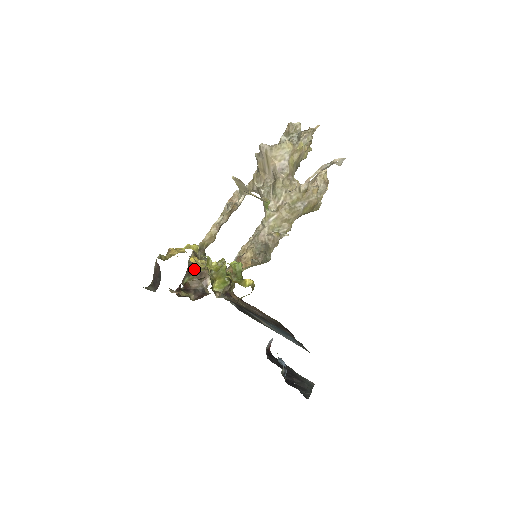
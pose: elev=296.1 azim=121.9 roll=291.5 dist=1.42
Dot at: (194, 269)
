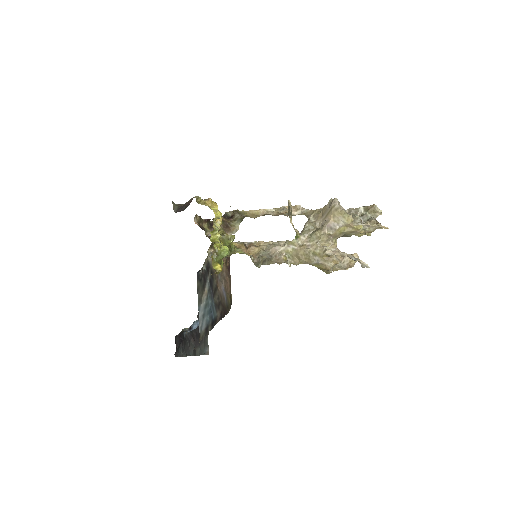
Dot at: (226, 220)
